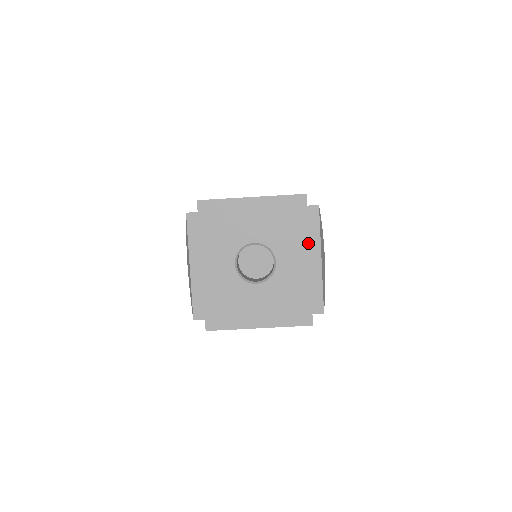
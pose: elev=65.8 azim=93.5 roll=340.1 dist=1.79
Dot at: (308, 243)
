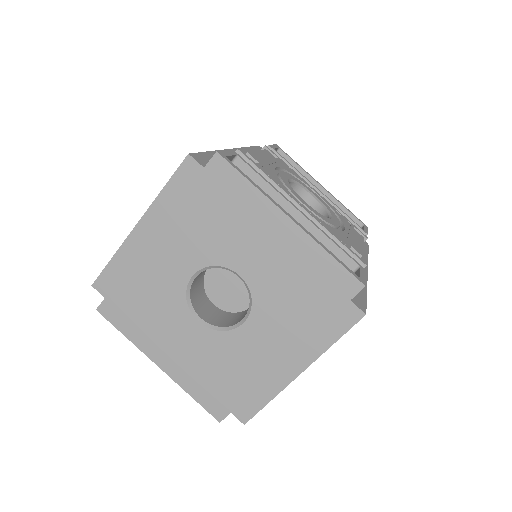
Dot at: (304, 341)
